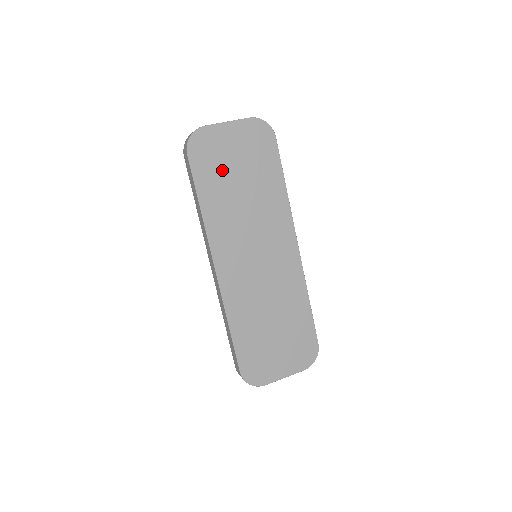
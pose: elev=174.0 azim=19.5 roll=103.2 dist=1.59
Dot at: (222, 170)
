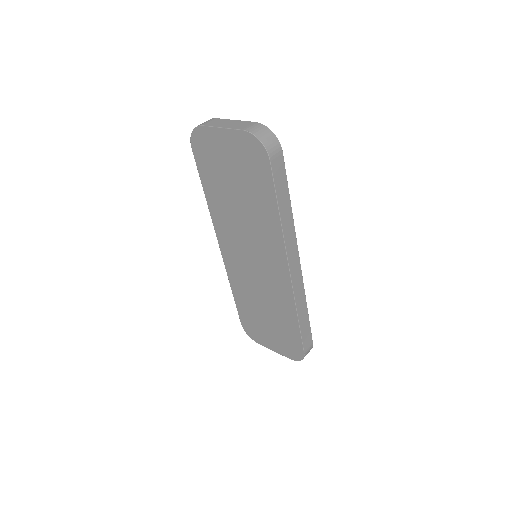
Dot at: (220, 173)
